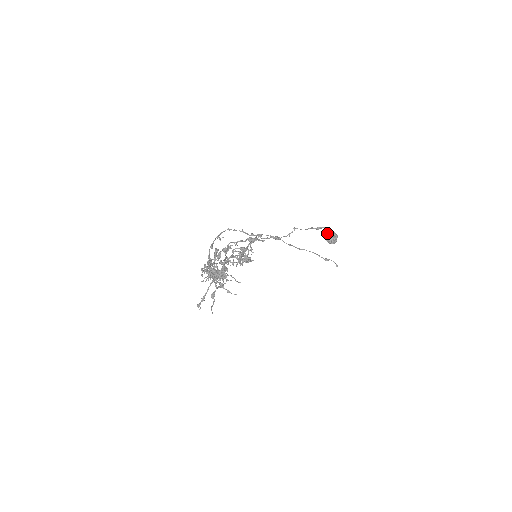
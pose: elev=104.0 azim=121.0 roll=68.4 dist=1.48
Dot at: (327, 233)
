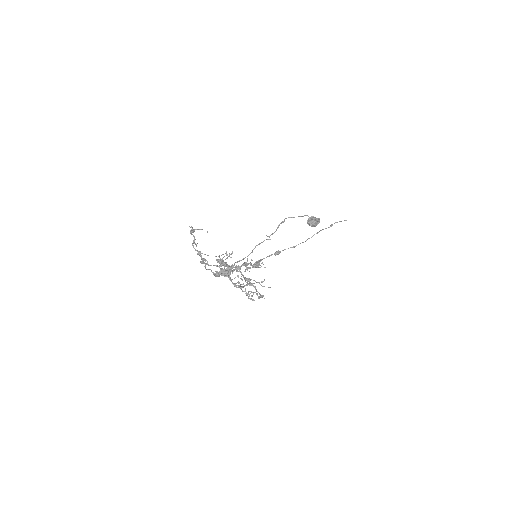
Dot at: occluded
